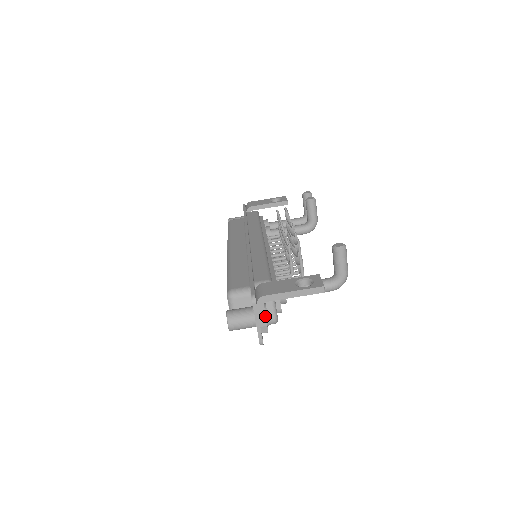
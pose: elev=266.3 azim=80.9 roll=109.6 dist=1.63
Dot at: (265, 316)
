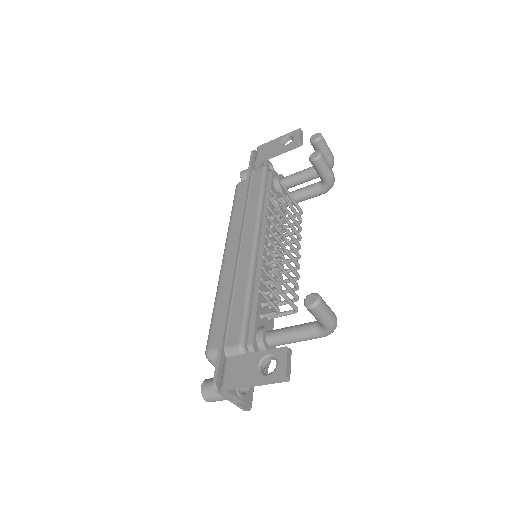
Dot at: (236, 397)
